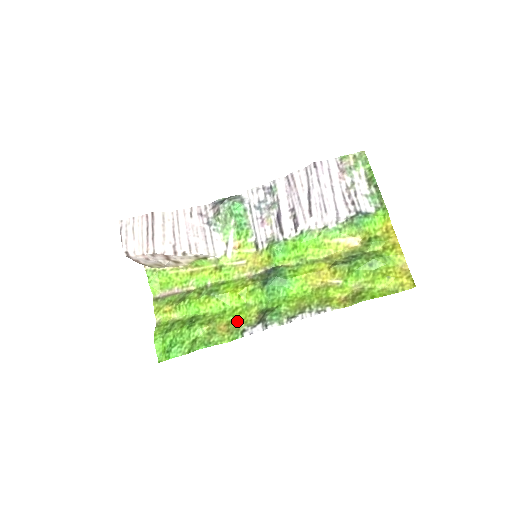
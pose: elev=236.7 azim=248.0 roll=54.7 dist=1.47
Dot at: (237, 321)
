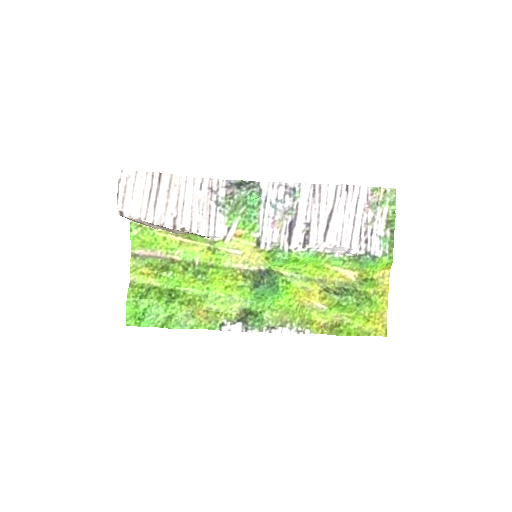
Dot at: (217, 311)
